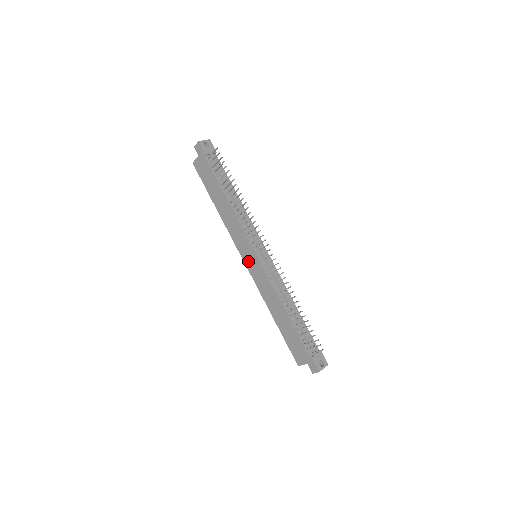
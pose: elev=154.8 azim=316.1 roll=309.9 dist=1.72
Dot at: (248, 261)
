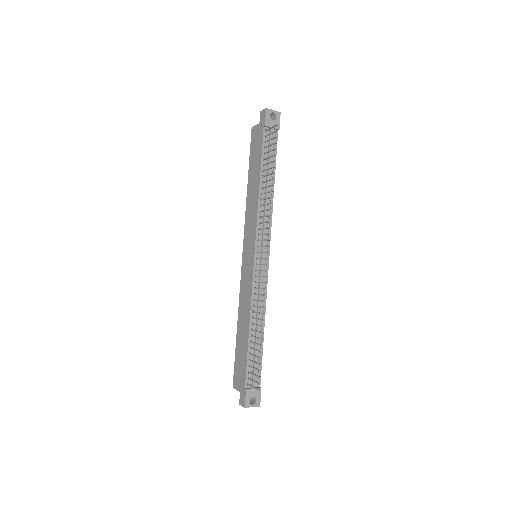
Dot at: (246, 256)
